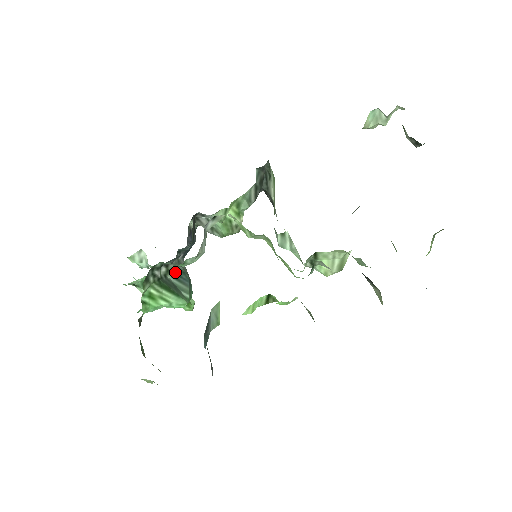
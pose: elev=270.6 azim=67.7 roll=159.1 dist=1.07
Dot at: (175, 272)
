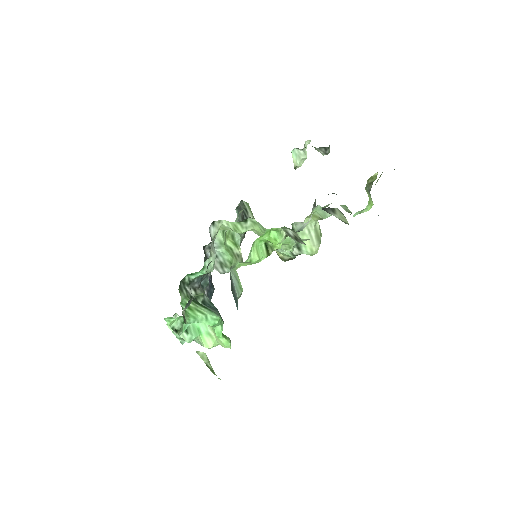
Dot at: (204, 300)
